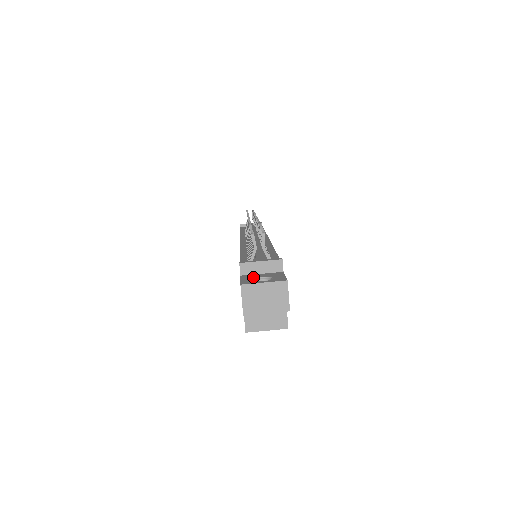
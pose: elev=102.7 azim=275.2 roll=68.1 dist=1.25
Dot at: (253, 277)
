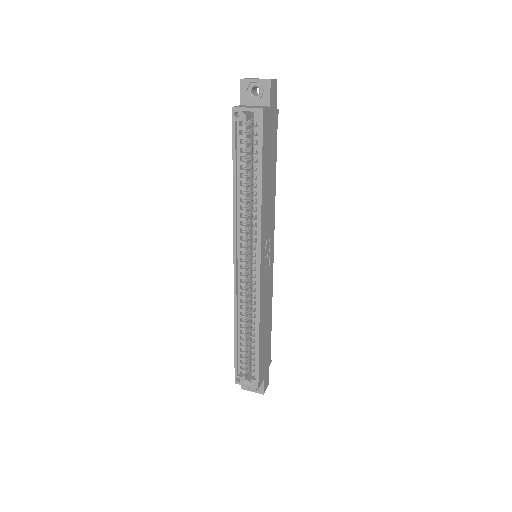
Dot at: occluded
